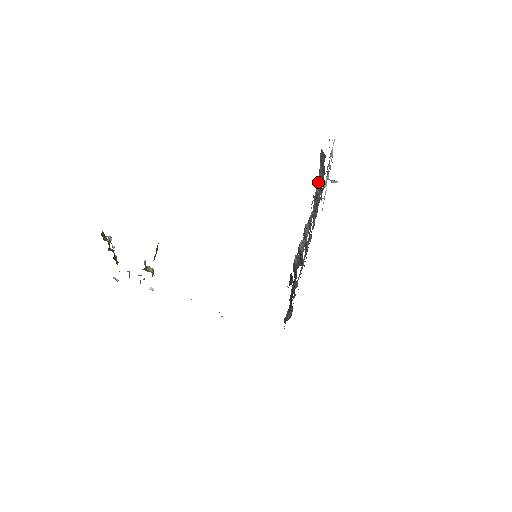
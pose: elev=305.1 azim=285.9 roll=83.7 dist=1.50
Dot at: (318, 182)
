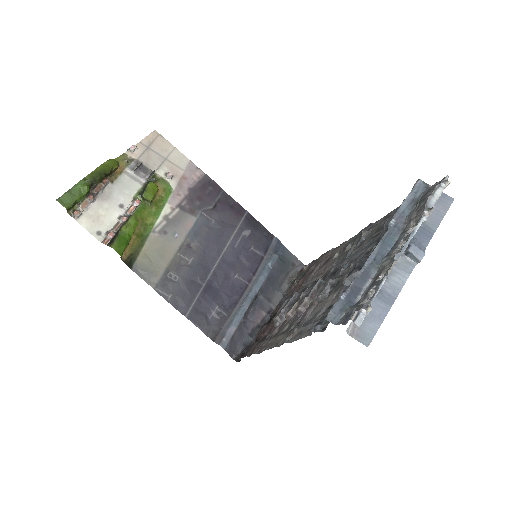
Dot at: (371, 253)
